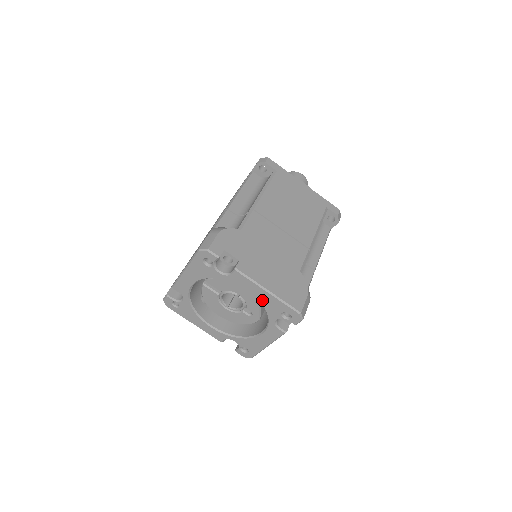
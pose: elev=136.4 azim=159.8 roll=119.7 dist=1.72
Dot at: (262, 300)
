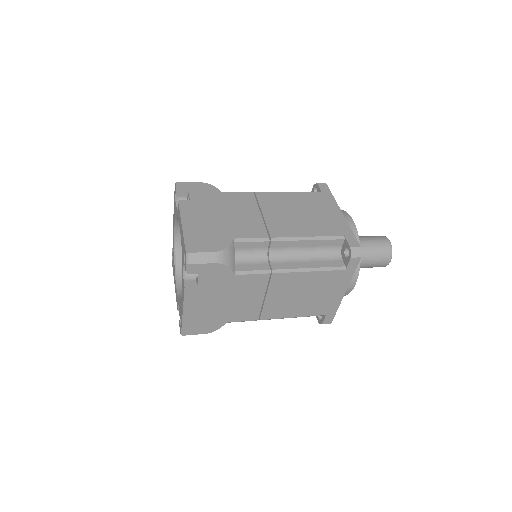
Dot at: occluded
